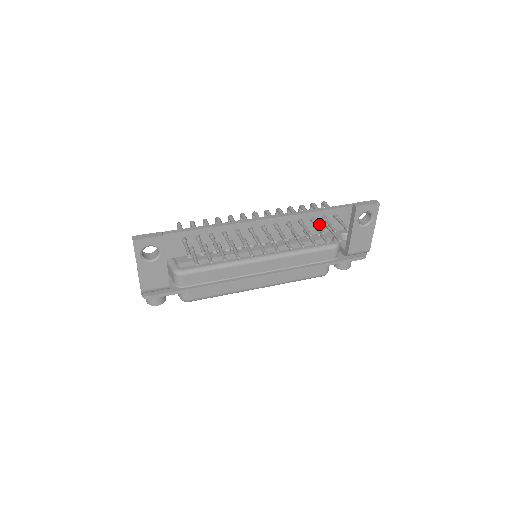
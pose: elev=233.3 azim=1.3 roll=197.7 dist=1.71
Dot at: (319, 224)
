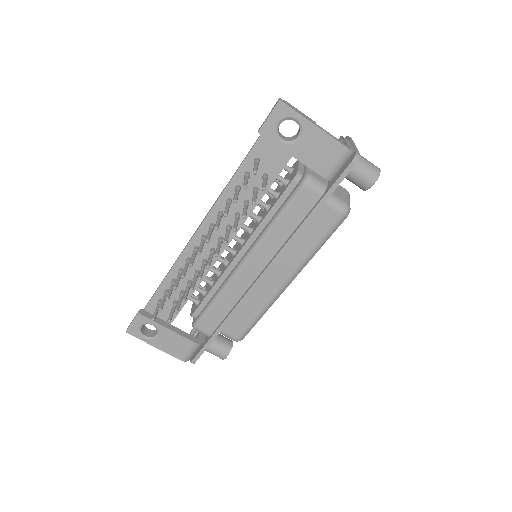
Dot at: (253, 184)
